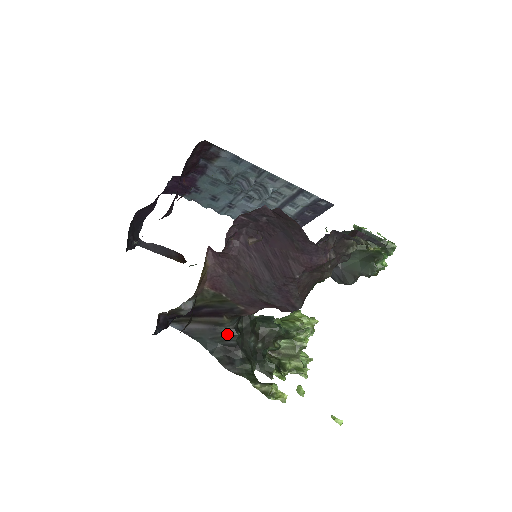
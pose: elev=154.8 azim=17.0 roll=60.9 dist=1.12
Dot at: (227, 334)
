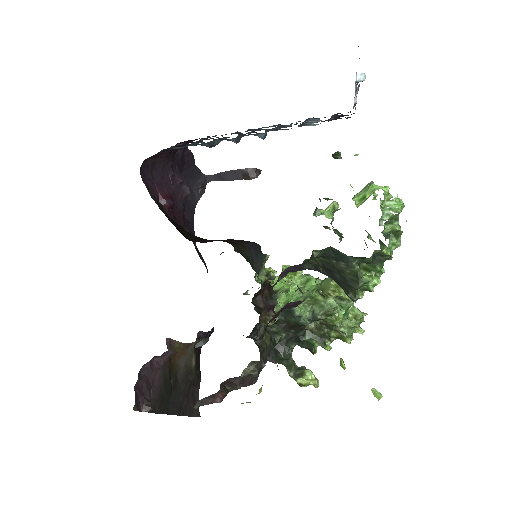
Dot at: occluded
